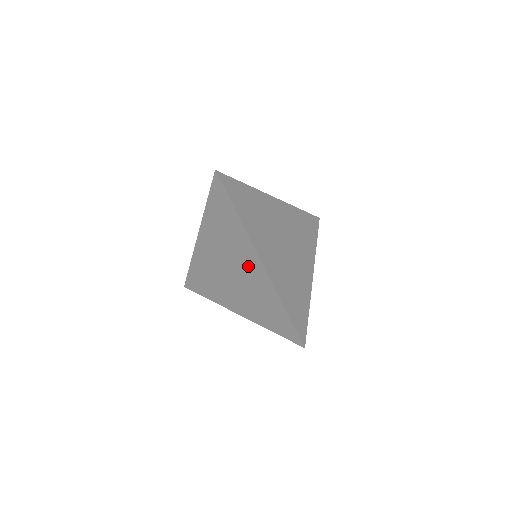
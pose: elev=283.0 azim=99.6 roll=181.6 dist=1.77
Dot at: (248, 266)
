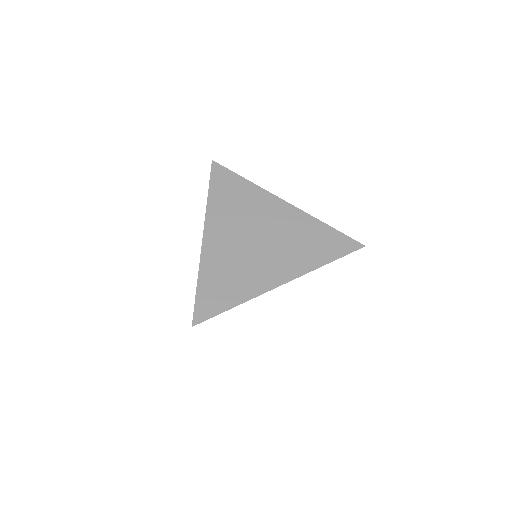
Dot at: occluded
